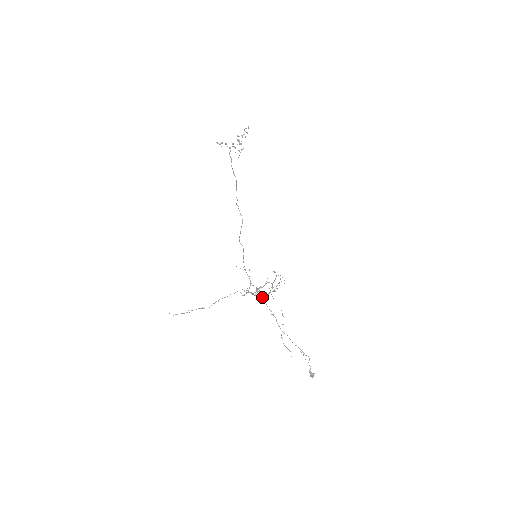
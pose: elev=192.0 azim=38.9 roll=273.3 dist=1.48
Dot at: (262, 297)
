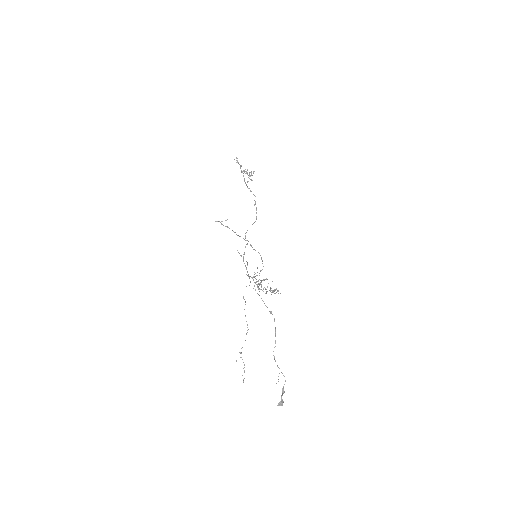
Dot at: (257, 293)
